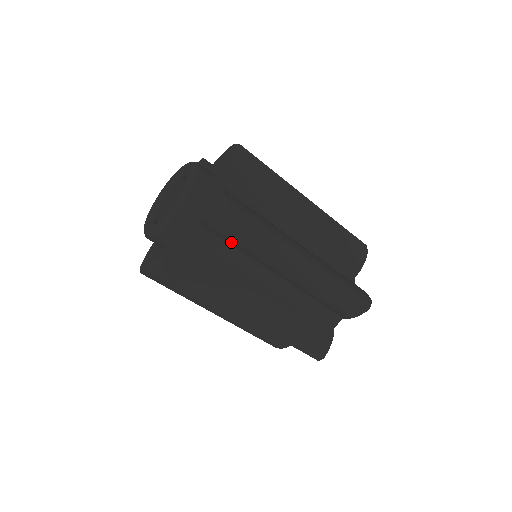
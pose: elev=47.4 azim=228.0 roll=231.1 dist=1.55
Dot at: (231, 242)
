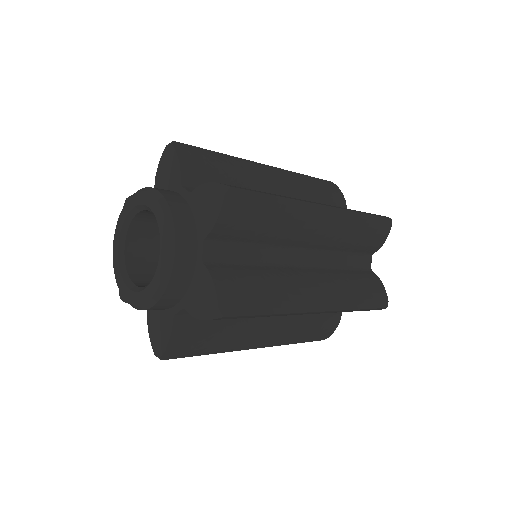
Dot at: occluded
